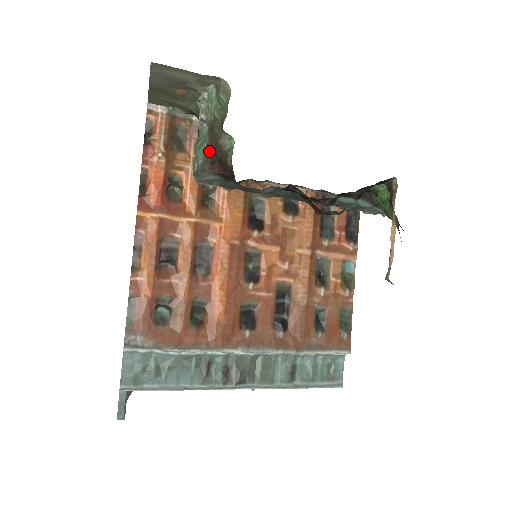
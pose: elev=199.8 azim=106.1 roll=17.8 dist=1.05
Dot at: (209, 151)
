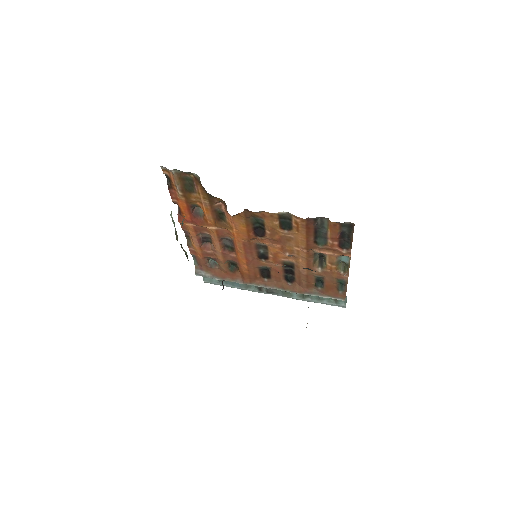
Dot at: (181, 245)
